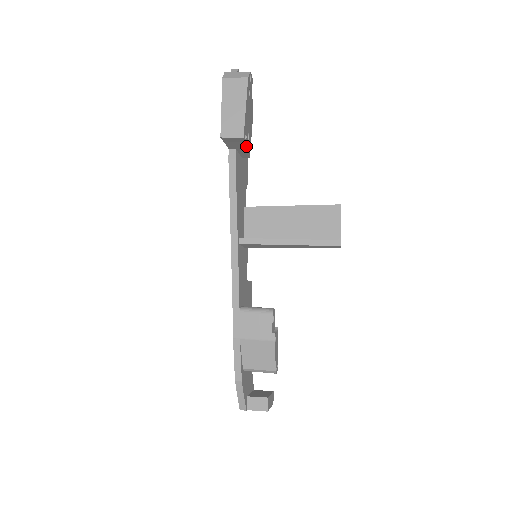
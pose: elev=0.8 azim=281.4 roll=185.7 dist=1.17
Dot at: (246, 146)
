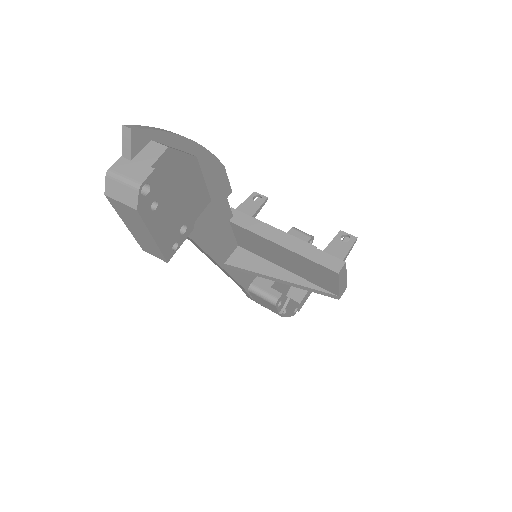
Dot at: (185, 236)
